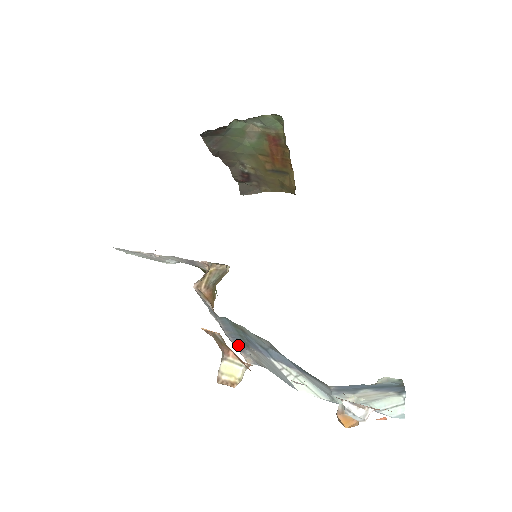
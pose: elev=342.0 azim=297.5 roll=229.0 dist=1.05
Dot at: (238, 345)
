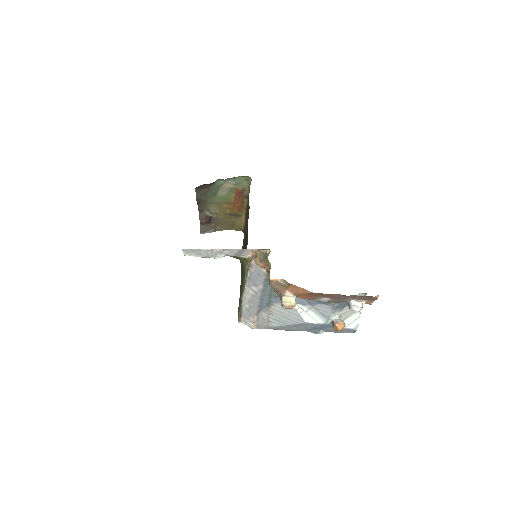
Dot at: (259, 308)
